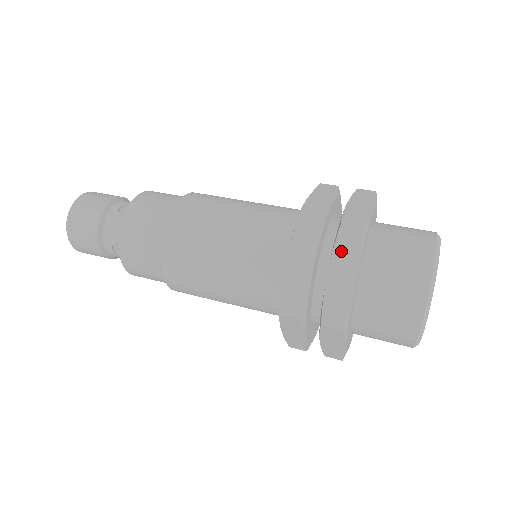
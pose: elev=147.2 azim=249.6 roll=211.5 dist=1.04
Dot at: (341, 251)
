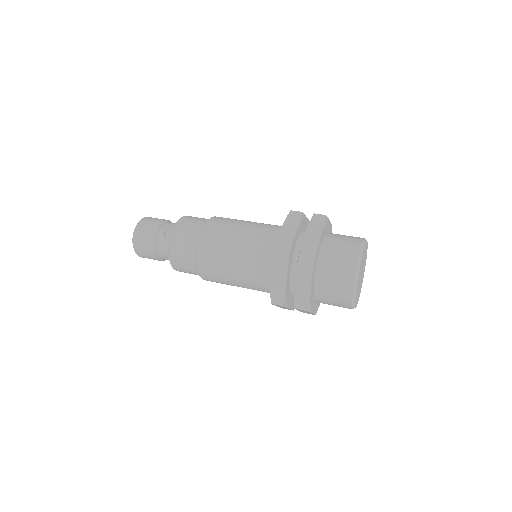
Dot at: (301, 269)
